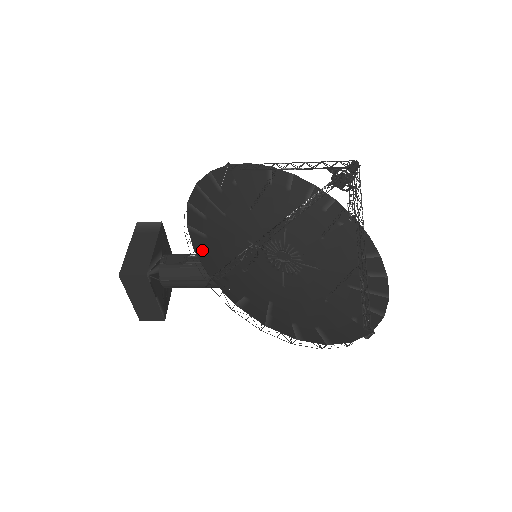
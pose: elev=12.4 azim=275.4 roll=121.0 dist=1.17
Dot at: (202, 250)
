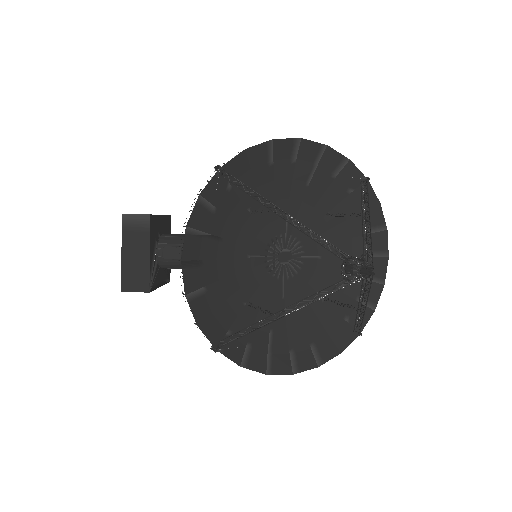
Dot at: (204, 315)
